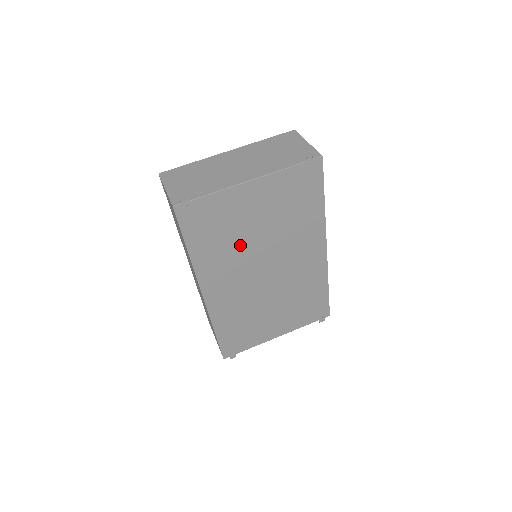
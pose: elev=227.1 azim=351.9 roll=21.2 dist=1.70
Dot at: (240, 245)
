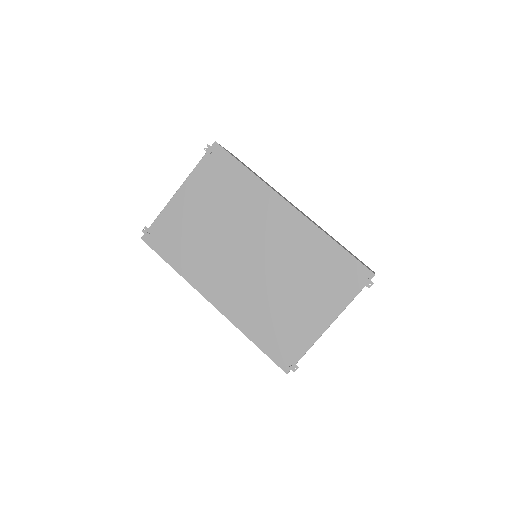
Dot at: (208, 243)
